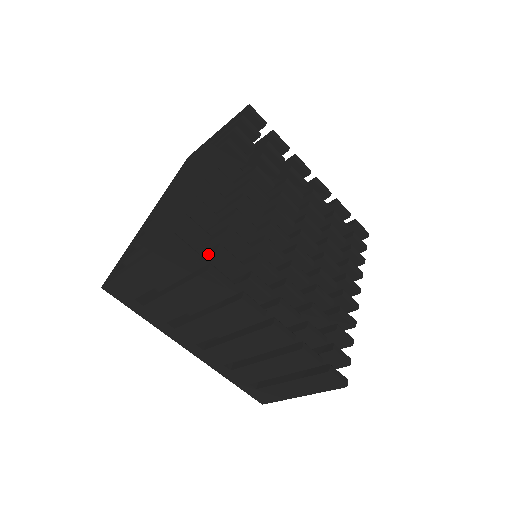
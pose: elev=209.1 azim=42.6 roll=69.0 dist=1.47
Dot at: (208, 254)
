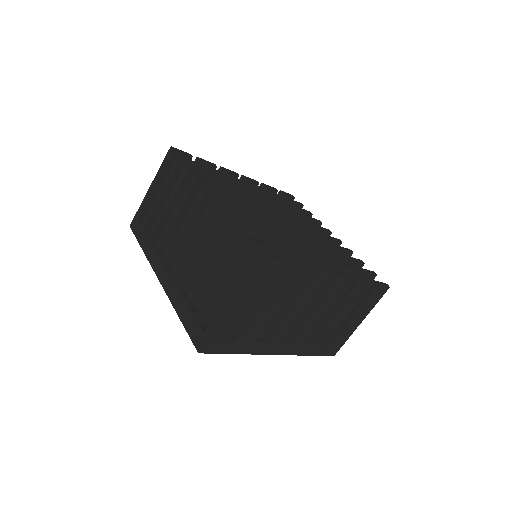
Dot at: occluded
